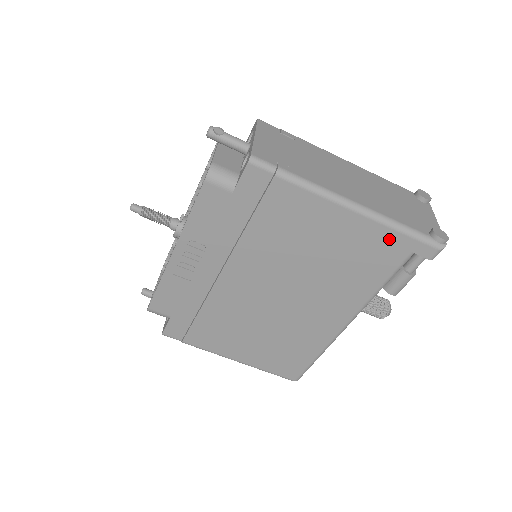
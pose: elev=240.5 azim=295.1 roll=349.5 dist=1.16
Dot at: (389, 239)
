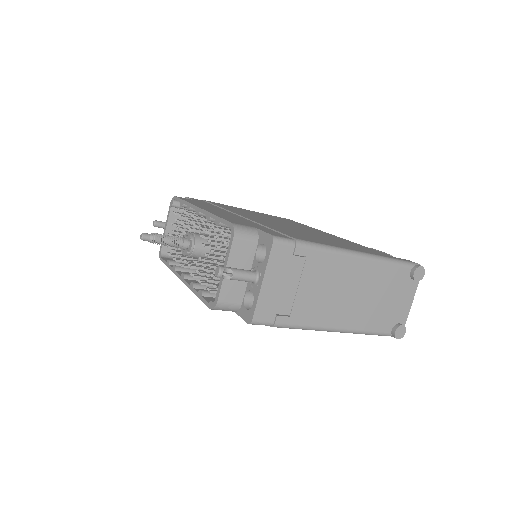
Dot at: occluded
